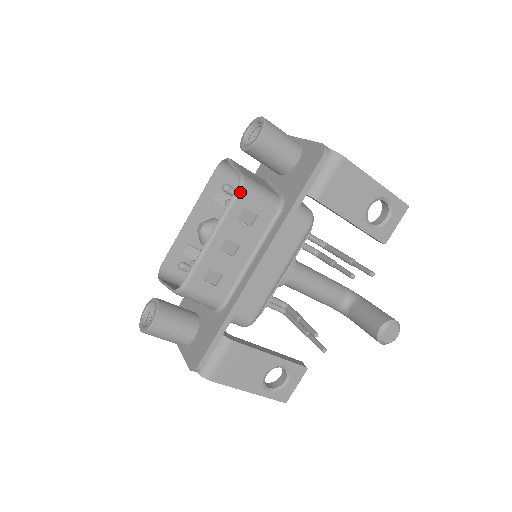
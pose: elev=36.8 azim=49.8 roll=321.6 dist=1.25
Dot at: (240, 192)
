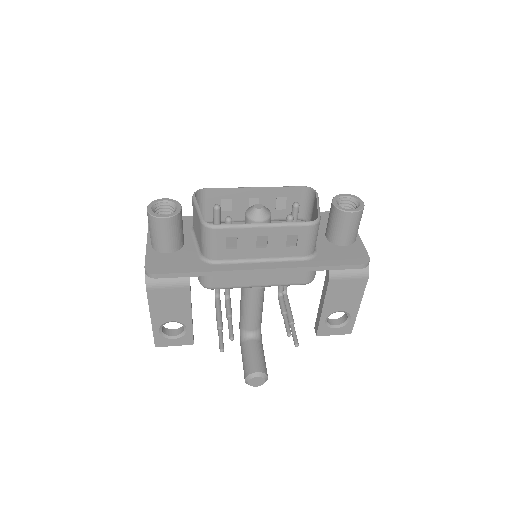
Dot at: (309, 226)
